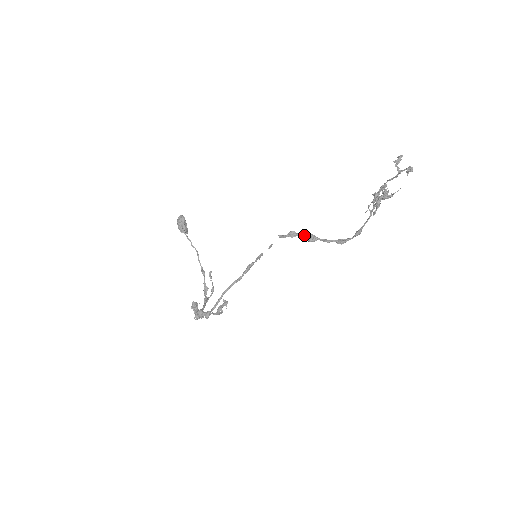
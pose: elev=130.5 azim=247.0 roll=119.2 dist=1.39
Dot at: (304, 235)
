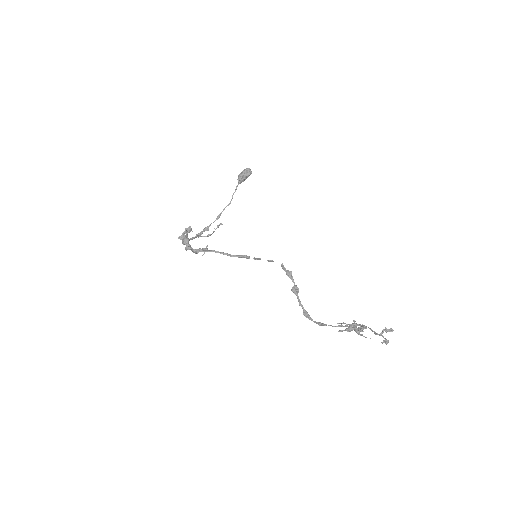
Dot at: (294, 283)
